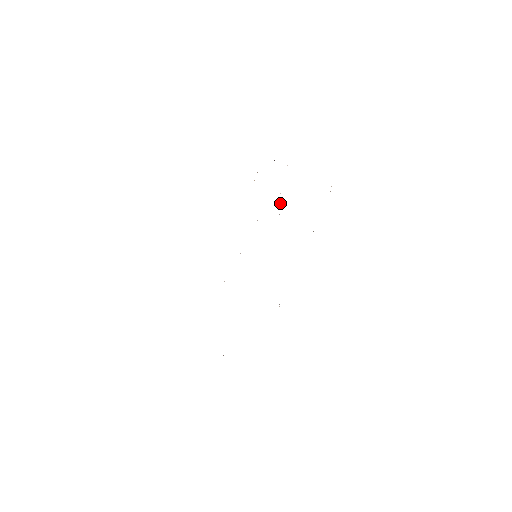
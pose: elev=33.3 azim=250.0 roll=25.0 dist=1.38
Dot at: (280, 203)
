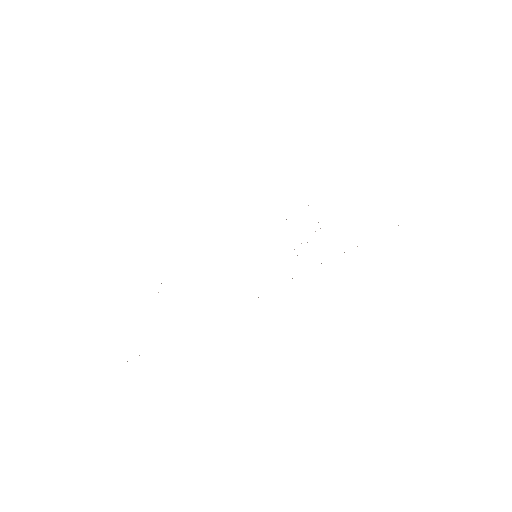
Dot at: occluded
